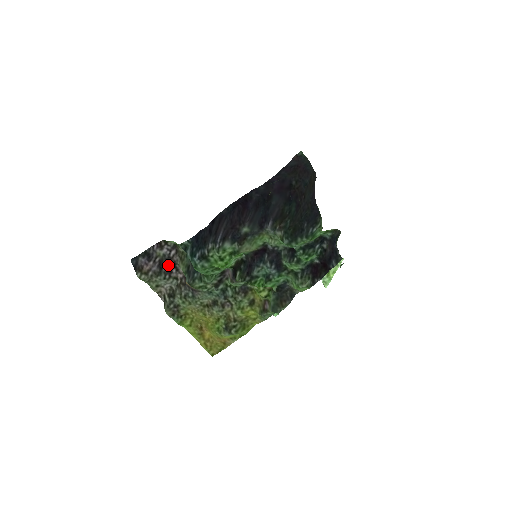
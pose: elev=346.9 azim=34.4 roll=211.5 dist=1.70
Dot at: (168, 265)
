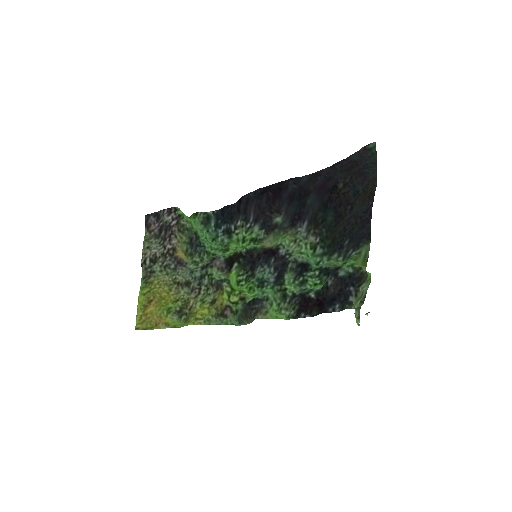
Dot at: (166, 232)
